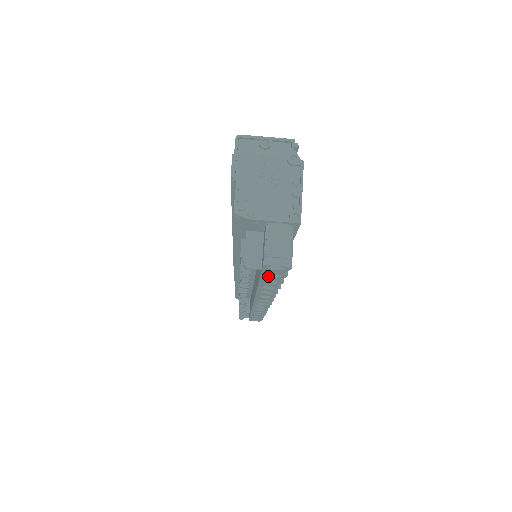
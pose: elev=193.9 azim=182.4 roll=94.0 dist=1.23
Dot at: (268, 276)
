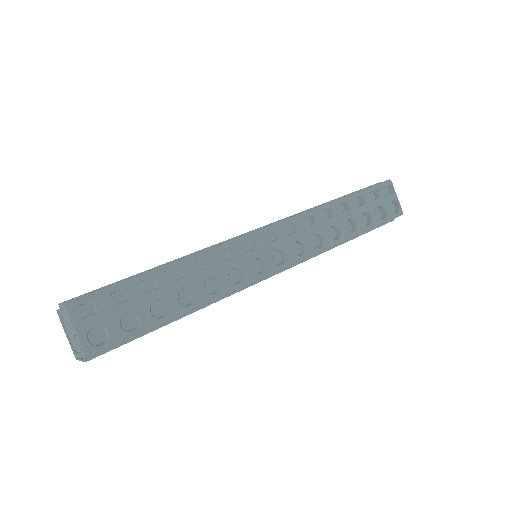
Dot at: occluded
